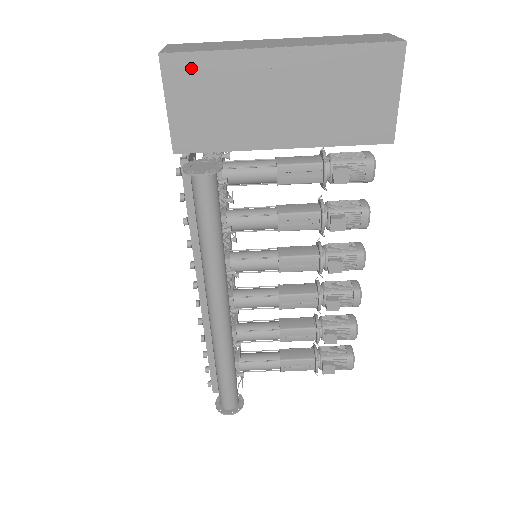
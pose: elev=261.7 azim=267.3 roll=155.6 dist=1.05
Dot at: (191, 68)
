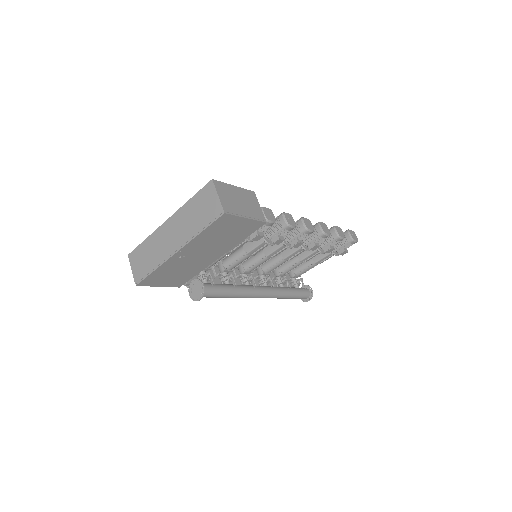
Dot at: (152, 278)
